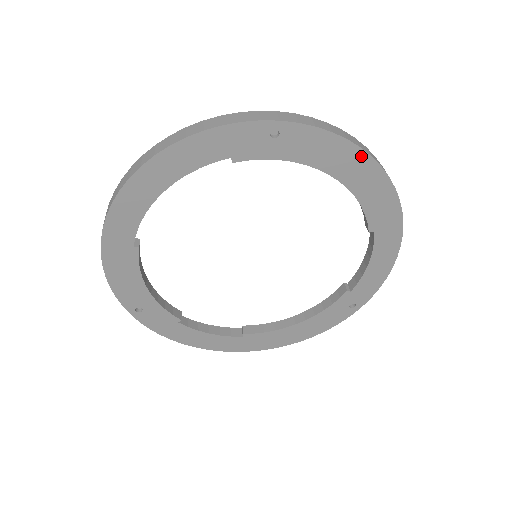
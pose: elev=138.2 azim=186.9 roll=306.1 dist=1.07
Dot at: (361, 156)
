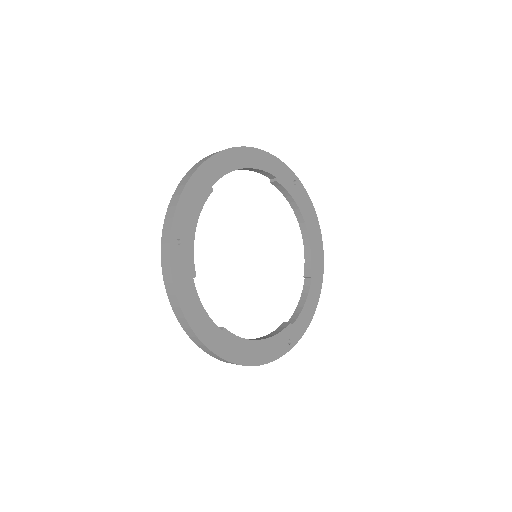
Dot at: (317, 223)
